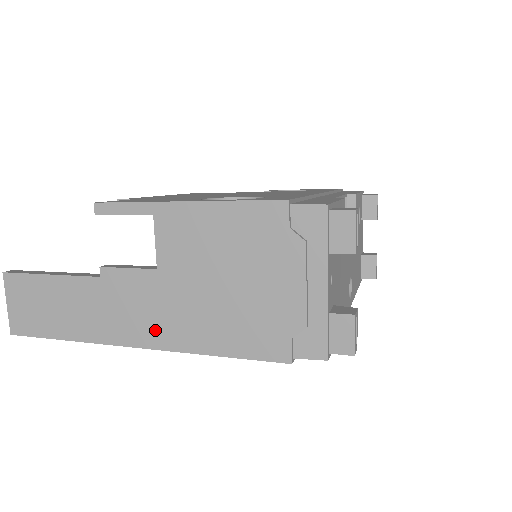
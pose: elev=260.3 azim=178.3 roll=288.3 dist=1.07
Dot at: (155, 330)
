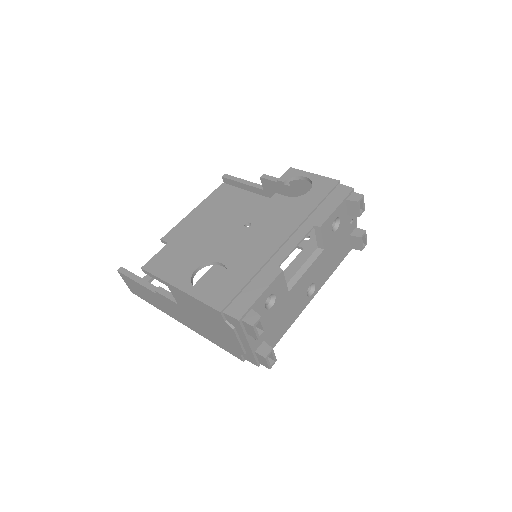
Dot at: (187, 323)
